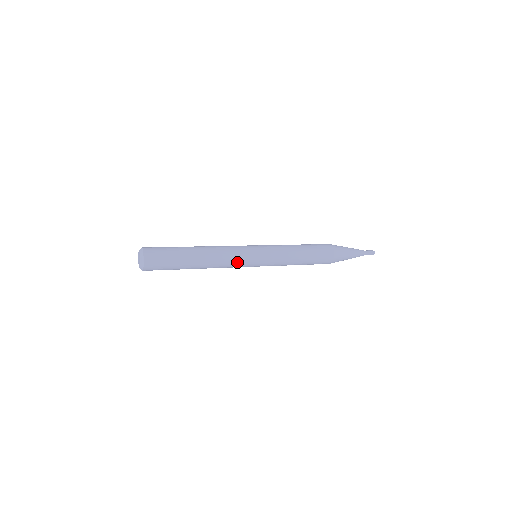
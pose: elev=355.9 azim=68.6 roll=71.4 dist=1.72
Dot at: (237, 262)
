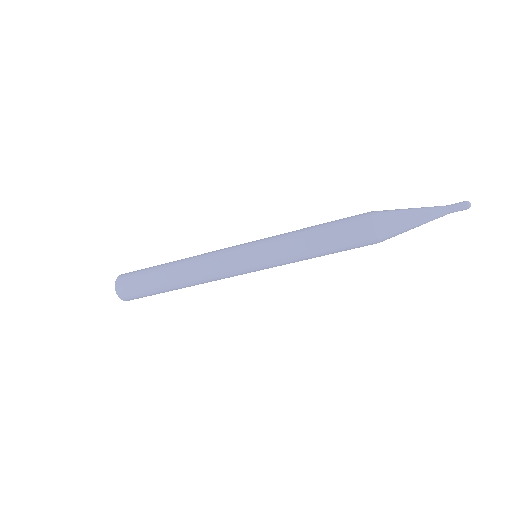
Dot at: (221, 251)
